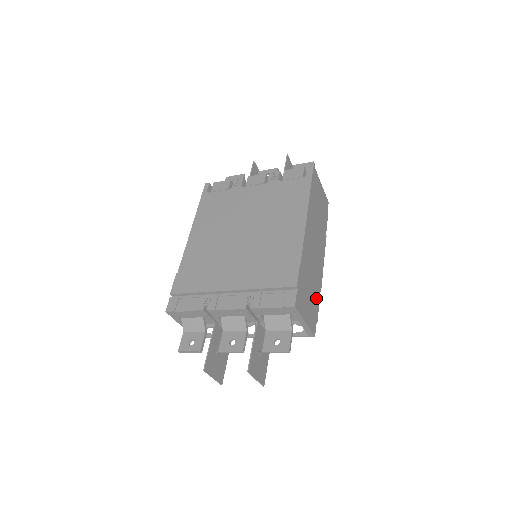
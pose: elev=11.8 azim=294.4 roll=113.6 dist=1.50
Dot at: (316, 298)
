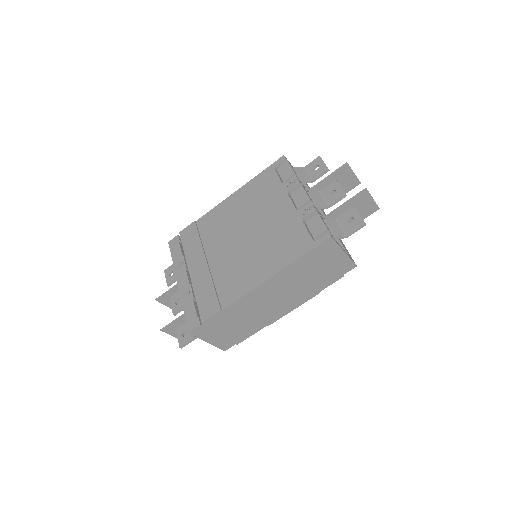
Dot at: (248, 331)
